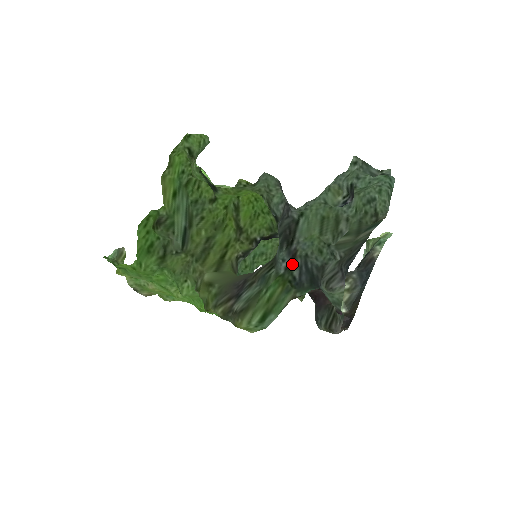
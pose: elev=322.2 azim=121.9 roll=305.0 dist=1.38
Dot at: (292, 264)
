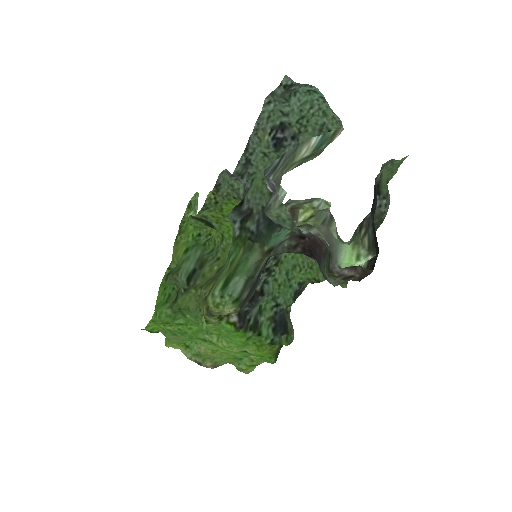
Dot at: (247, 222)
